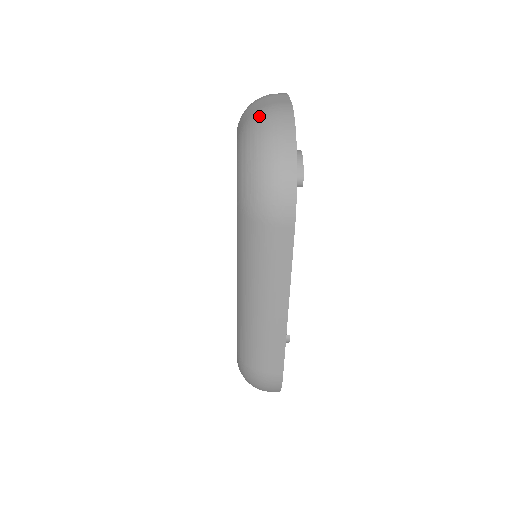
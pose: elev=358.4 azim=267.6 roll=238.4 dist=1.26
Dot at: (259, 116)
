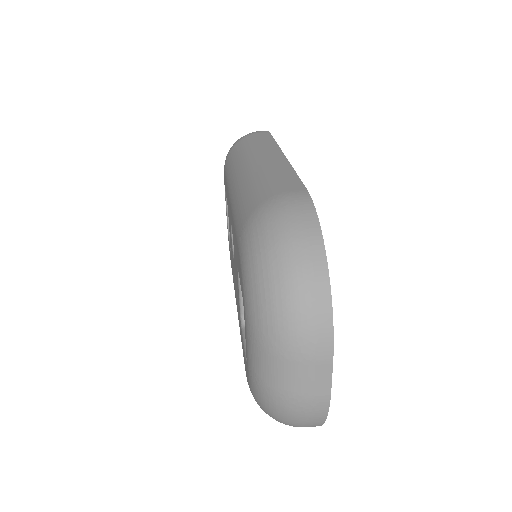
Dot at: (283, 407)
